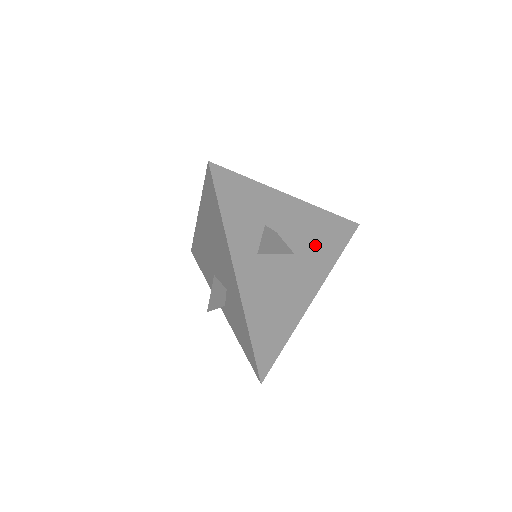
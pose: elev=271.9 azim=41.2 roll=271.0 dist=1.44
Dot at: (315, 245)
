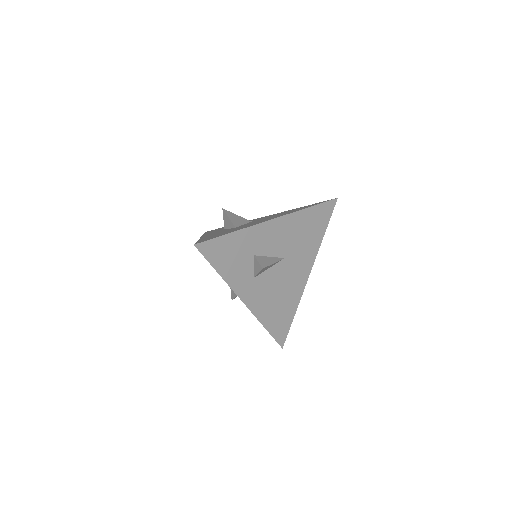
Dot at: (300, 240)
